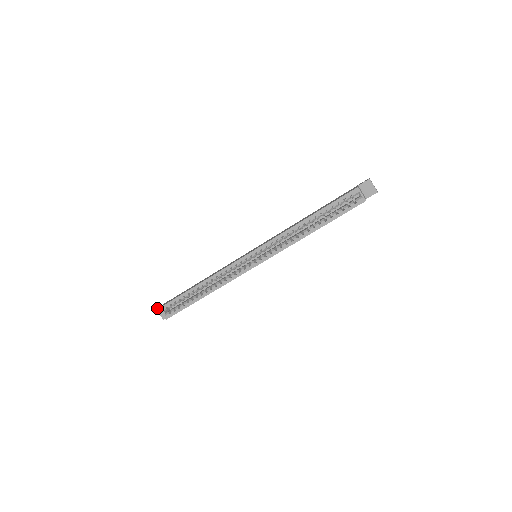
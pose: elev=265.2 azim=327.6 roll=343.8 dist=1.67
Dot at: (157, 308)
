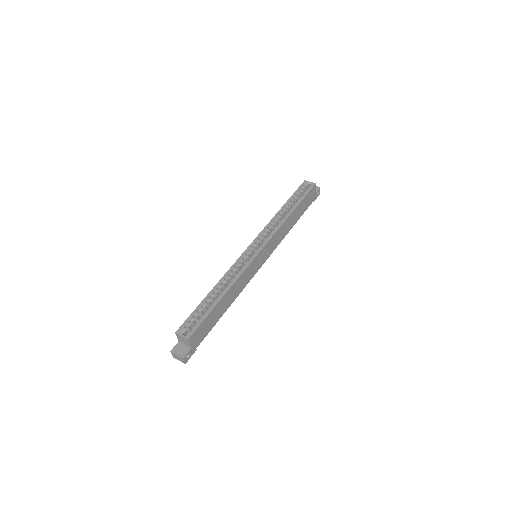
Dot at: (171, 350)
